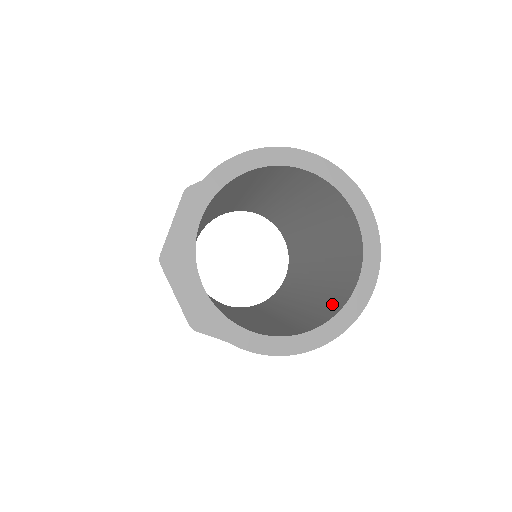
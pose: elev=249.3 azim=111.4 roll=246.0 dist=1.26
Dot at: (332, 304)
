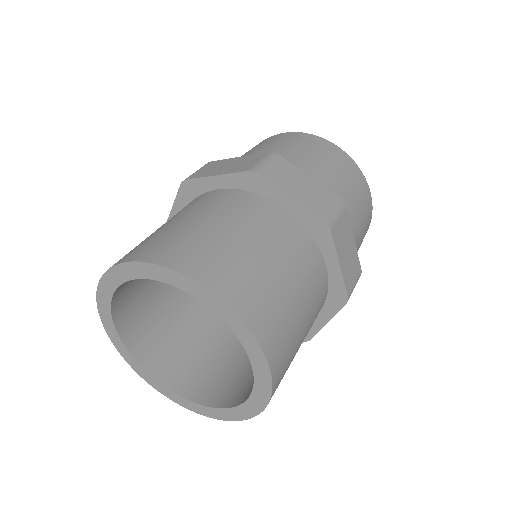
Dot at: (200, 376)
